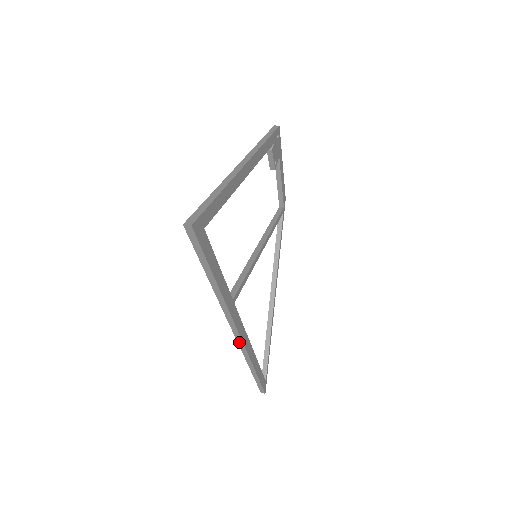
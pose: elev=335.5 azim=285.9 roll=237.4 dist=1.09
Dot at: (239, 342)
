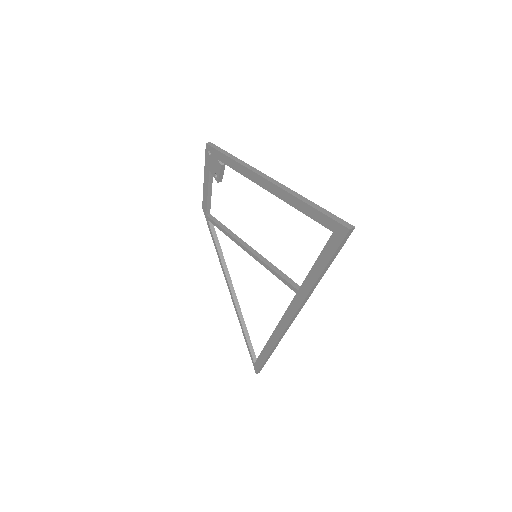
Dot at: (288, 326)
